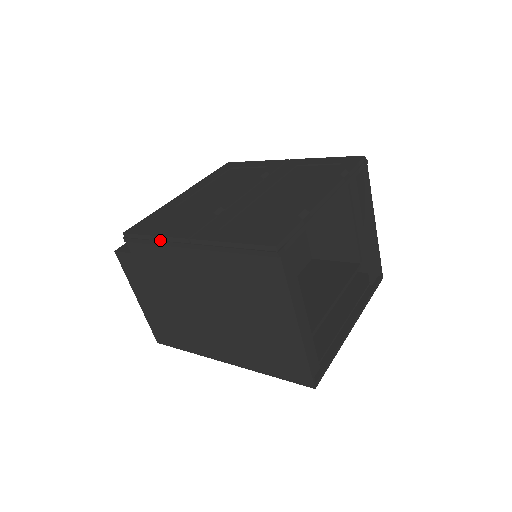
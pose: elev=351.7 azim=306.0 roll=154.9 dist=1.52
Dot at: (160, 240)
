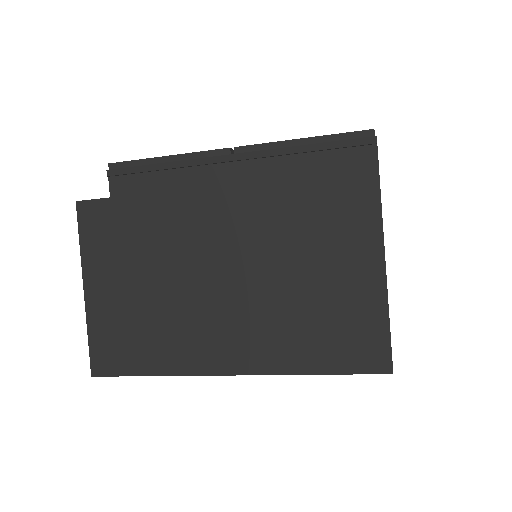
Dot at: (178, 160)
